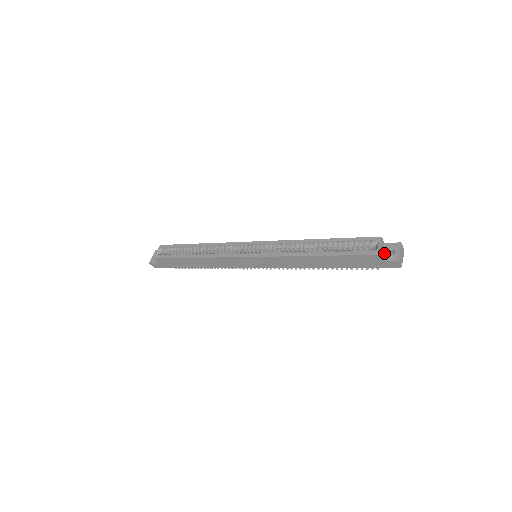
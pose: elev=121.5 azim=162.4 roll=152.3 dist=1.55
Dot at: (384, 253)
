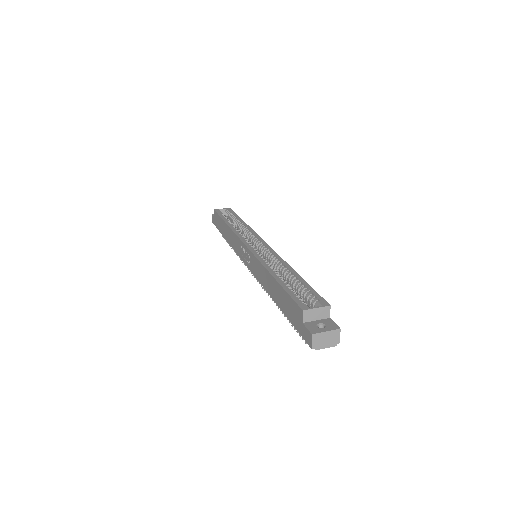
Dot at: (315, 321)
